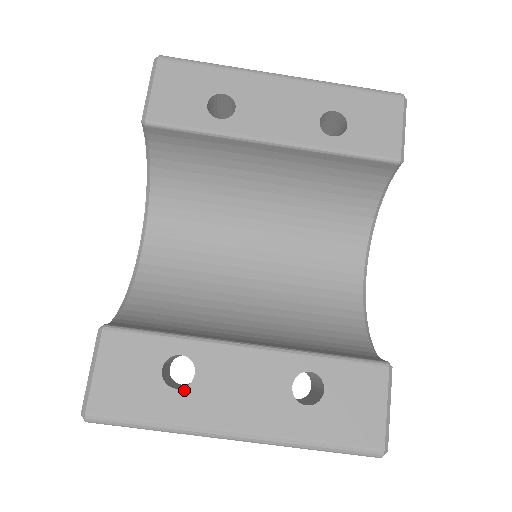
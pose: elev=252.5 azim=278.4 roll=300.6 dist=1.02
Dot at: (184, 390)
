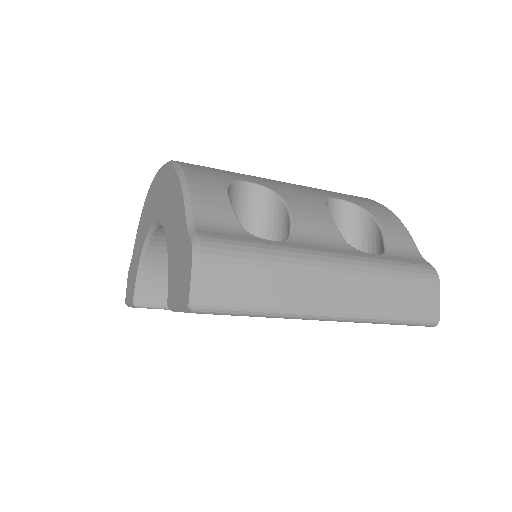
Dot at: occluded
